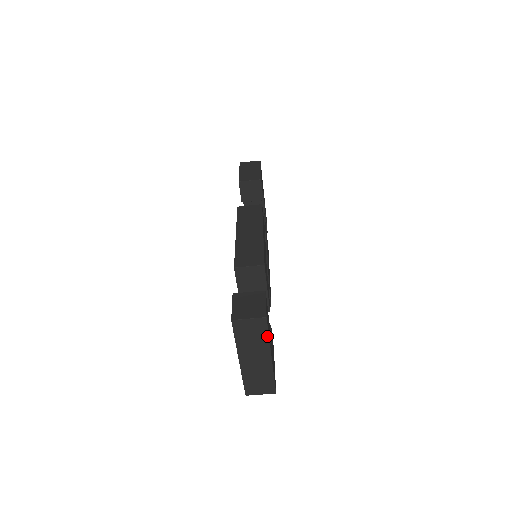
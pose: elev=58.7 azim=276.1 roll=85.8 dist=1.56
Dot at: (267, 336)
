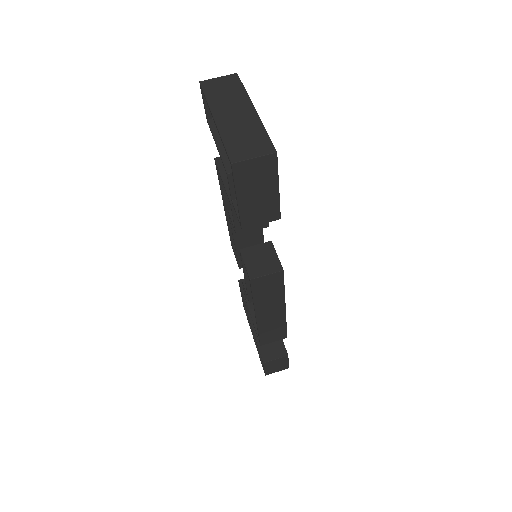
Dot at: (242, 88)
